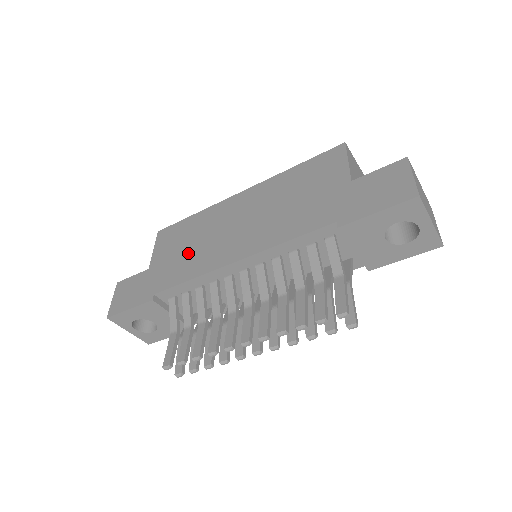
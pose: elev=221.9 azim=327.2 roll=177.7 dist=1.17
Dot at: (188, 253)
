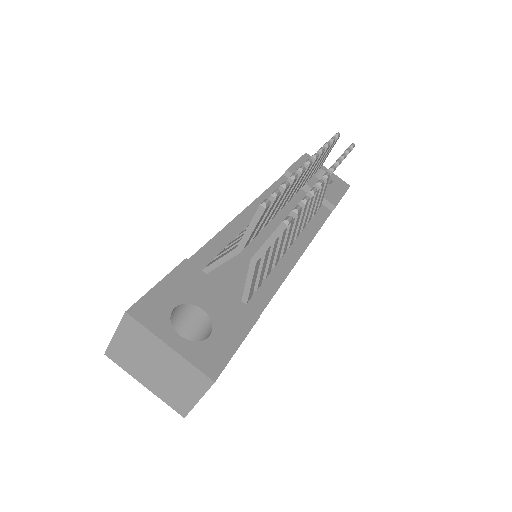
Dot at: occluded
